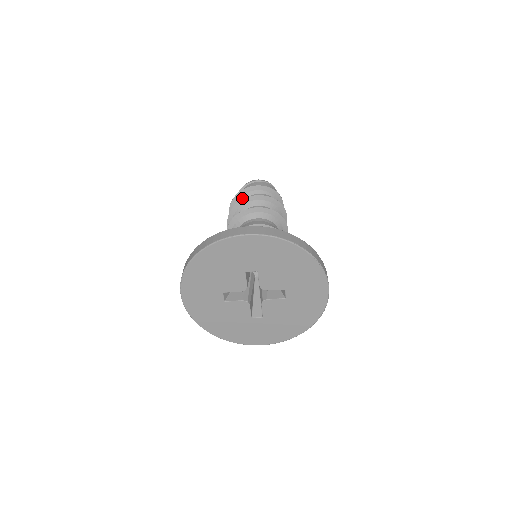
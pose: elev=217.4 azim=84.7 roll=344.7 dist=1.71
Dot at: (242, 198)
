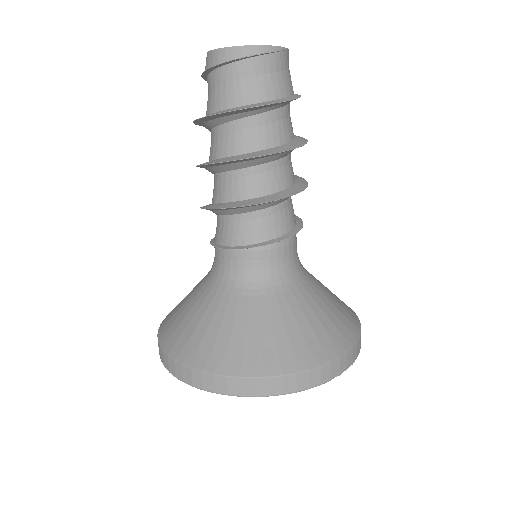
Dot at: (215, 122)
